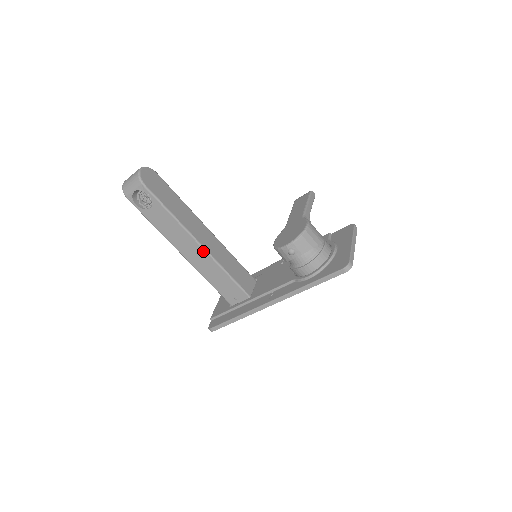
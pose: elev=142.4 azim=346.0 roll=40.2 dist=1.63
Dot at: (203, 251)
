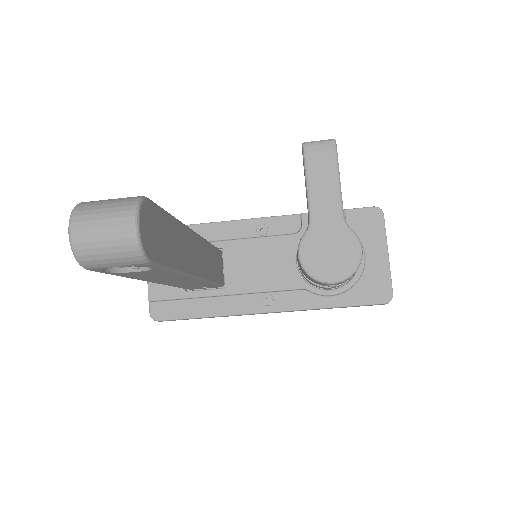
Dot at: (196, 280)
